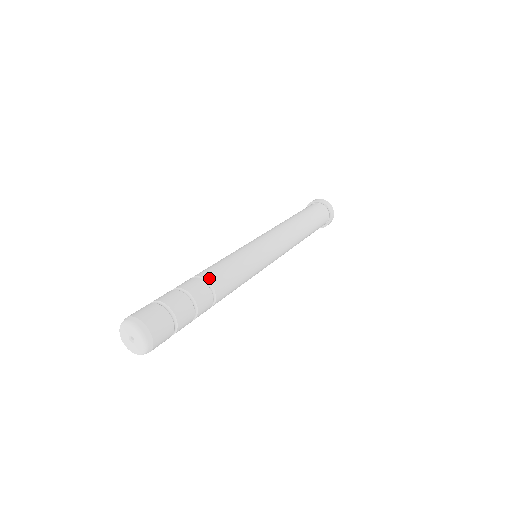
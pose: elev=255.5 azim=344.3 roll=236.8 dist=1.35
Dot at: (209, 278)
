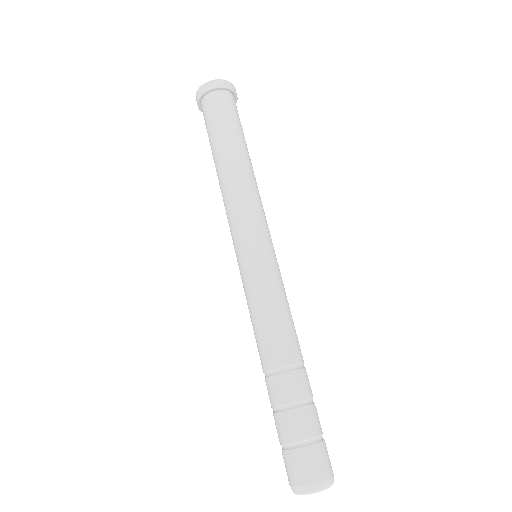
Dot at: (296, 359)
